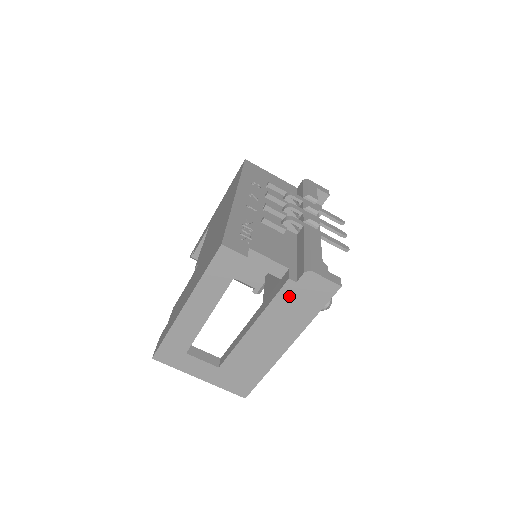
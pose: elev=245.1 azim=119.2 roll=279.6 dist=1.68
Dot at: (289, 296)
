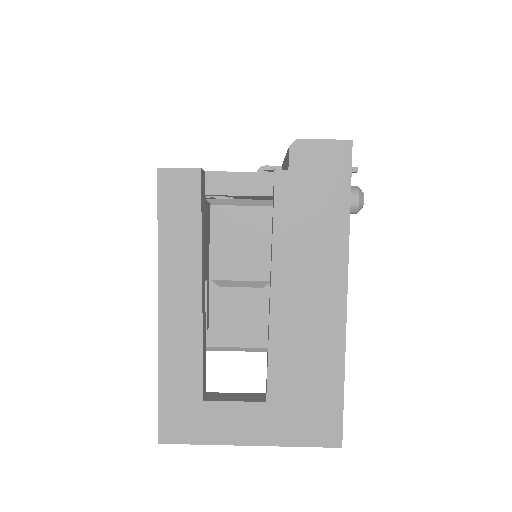
Dot at: (292, 200)
